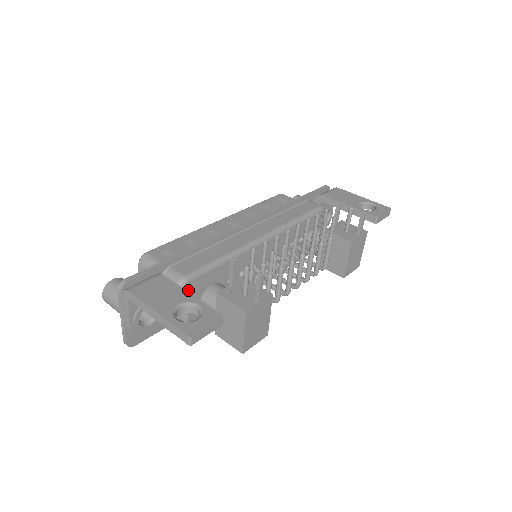
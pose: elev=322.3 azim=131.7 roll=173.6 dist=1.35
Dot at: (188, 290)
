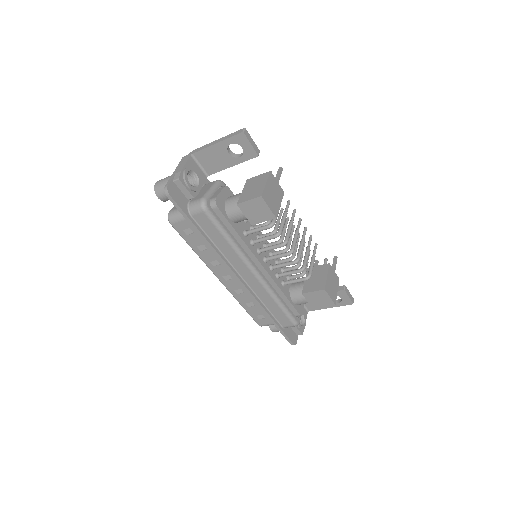
Dot at: occluded
